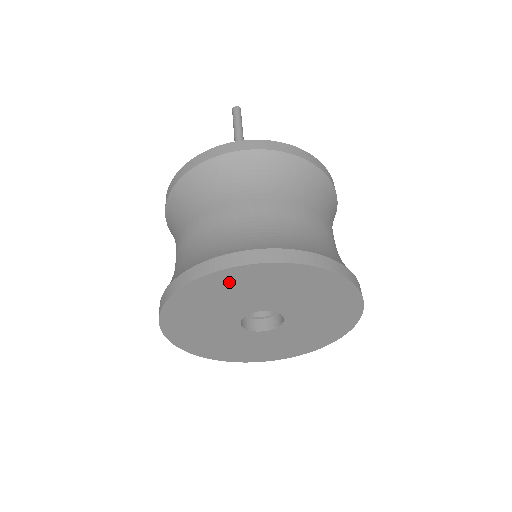
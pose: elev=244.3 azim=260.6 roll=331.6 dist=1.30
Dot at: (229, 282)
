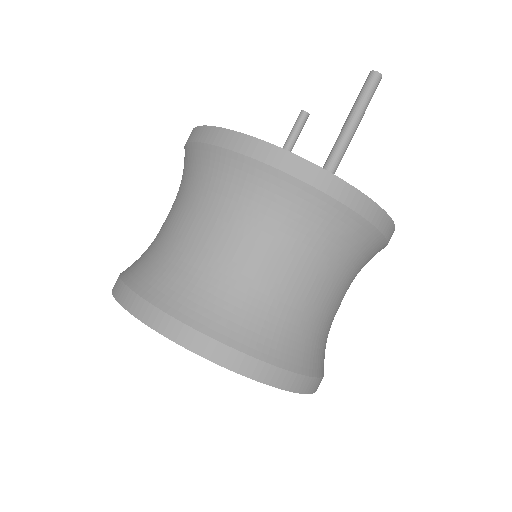
Dot at: occluded
